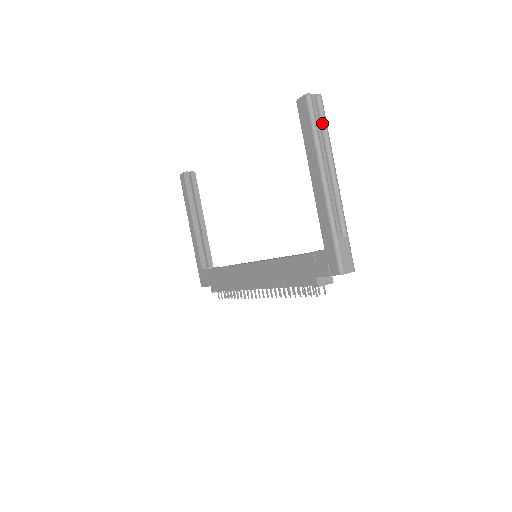
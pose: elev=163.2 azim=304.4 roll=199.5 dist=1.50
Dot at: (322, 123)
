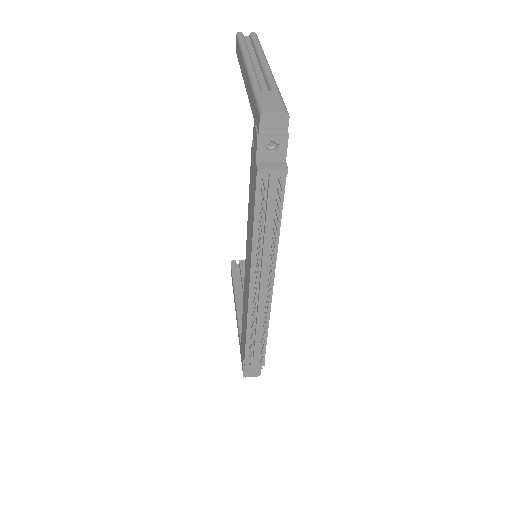
Dot at: (253, 43)
